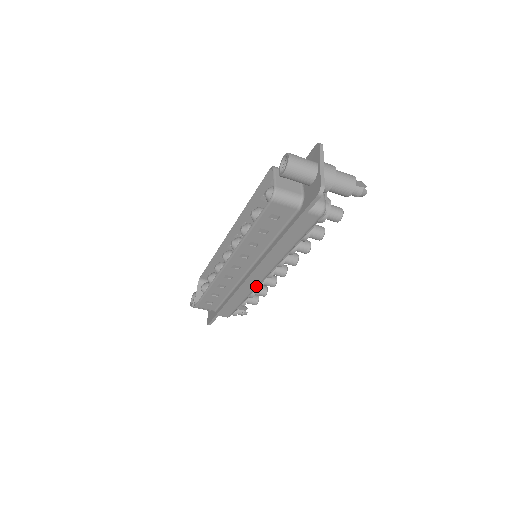
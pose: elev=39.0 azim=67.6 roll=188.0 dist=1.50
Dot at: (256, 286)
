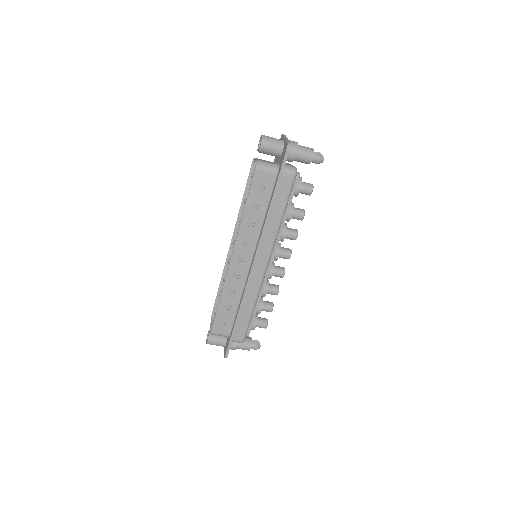
Dot at: (261, 282)
